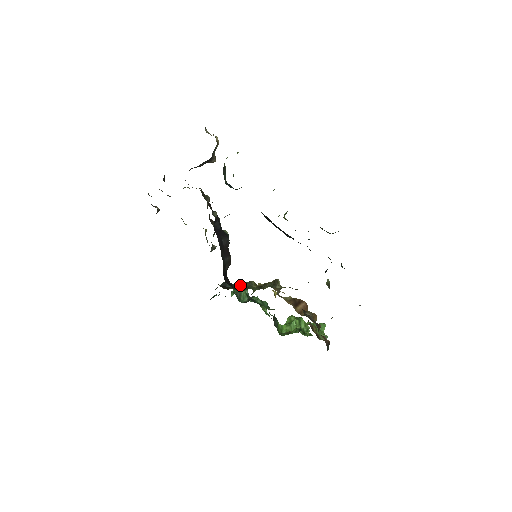
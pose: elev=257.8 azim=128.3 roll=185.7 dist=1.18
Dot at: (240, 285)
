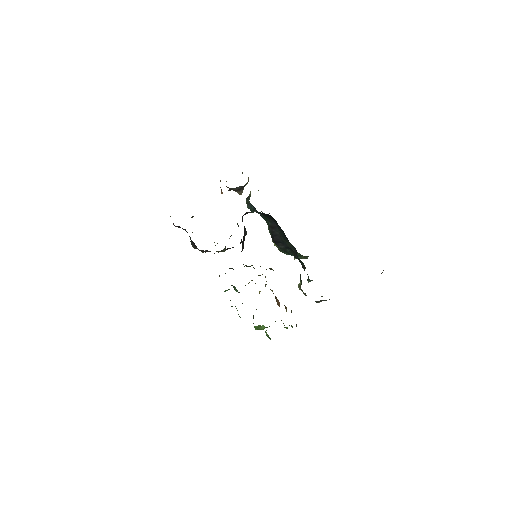
Dot at: (246, 266)
